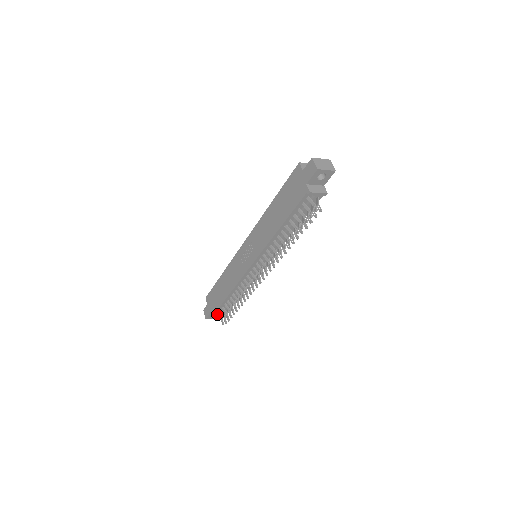
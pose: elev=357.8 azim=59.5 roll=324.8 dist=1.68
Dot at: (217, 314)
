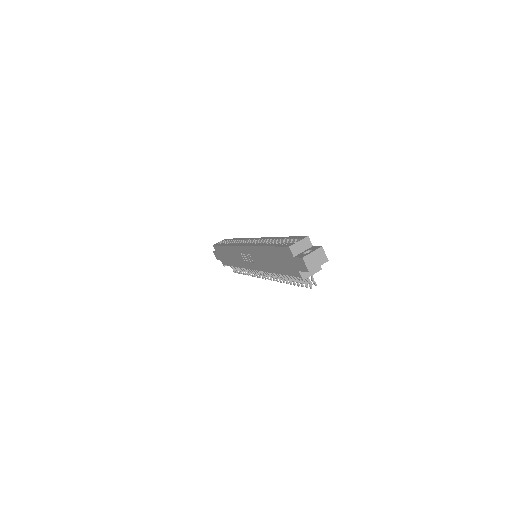
Dot at: occluded
